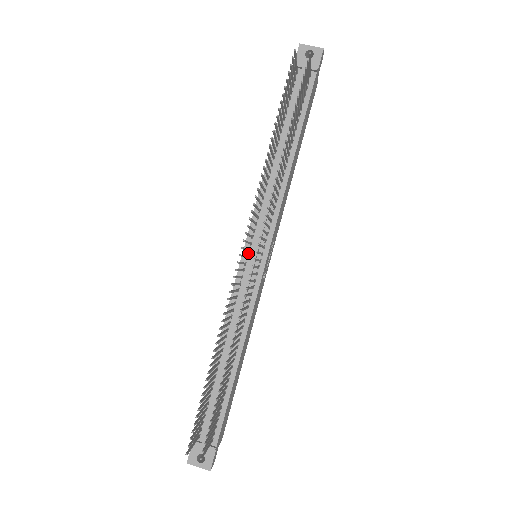
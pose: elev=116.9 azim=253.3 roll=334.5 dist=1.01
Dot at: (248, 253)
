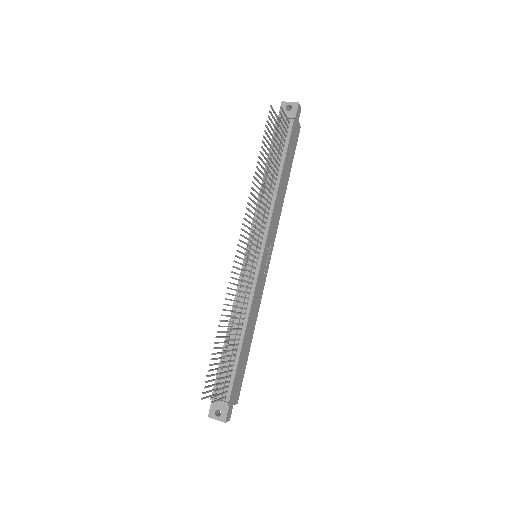
Dot at: occluded
